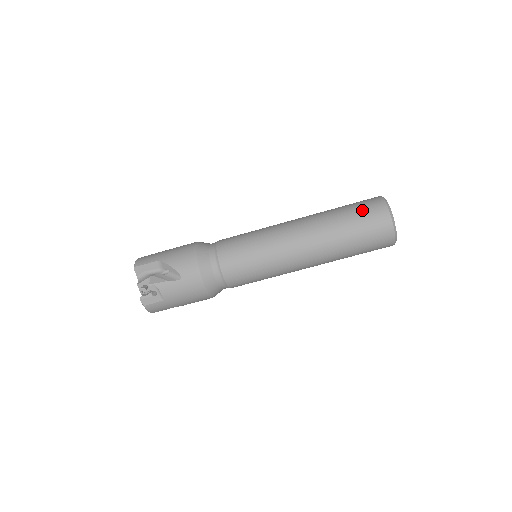
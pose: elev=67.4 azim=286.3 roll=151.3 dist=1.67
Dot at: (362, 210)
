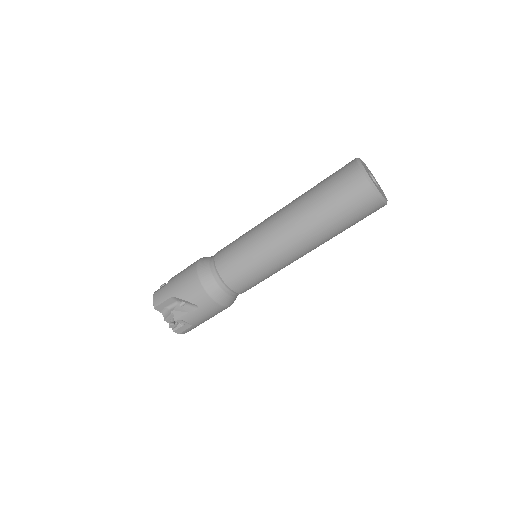
Dot at: (341, 190)
